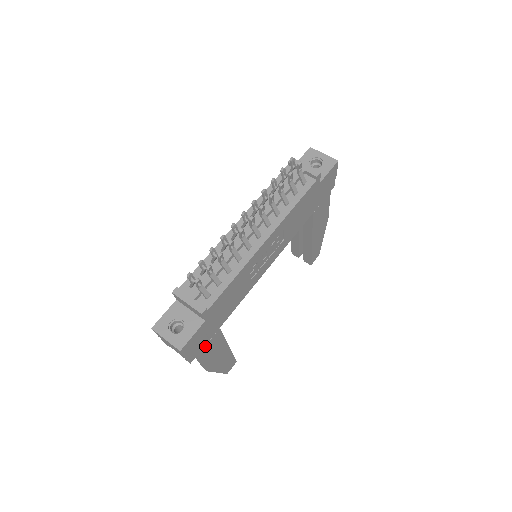
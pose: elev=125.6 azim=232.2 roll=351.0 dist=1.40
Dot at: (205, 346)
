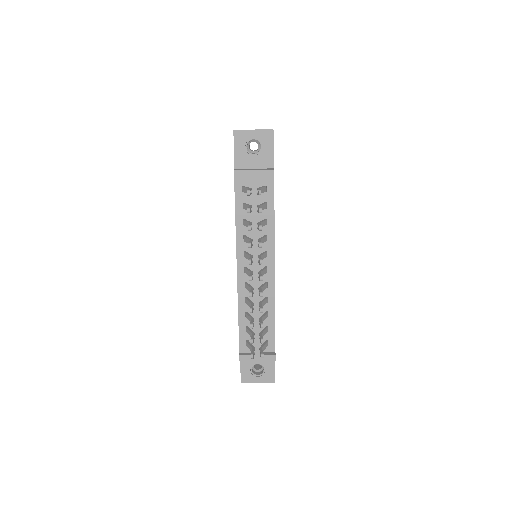
Dot at: occluded
